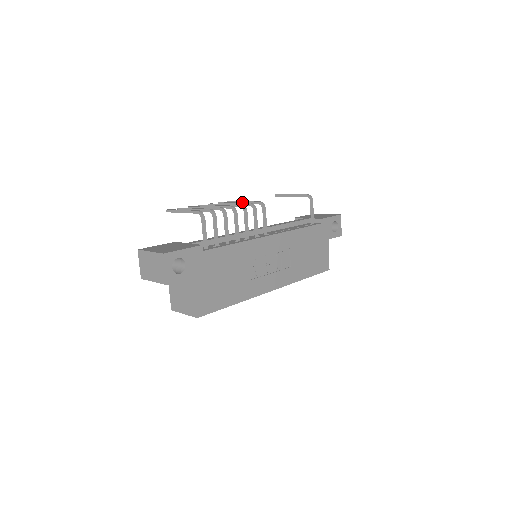
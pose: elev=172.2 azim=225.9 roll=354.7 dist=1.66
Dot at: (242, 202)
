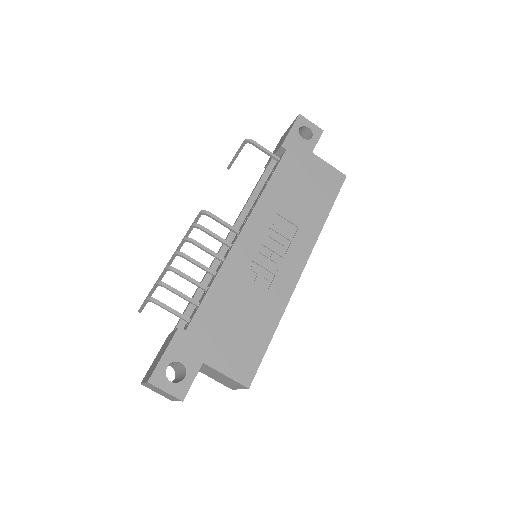
Dot at: occluded
